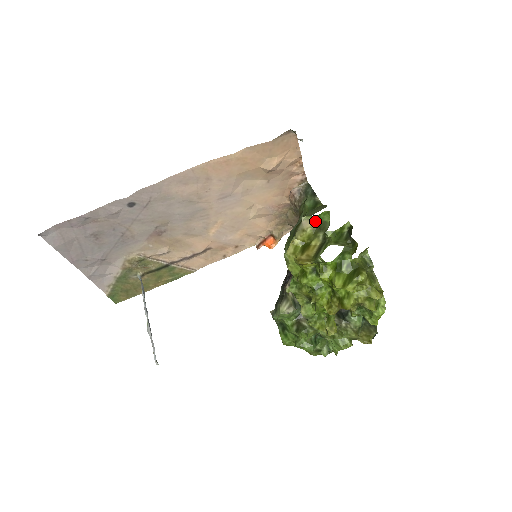
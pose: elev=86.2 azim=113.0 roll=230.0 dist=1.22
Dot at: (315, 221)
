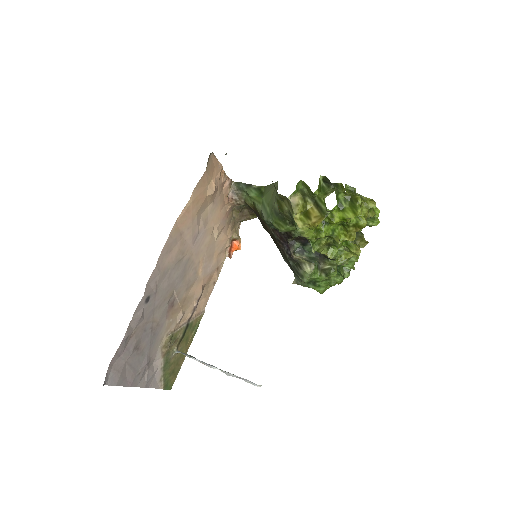
Dot at: (297, 194)
